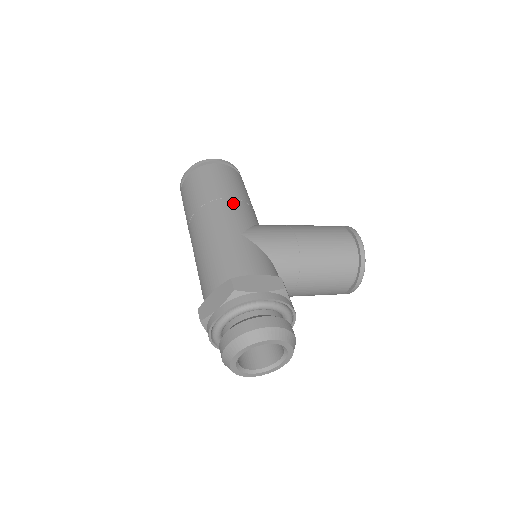
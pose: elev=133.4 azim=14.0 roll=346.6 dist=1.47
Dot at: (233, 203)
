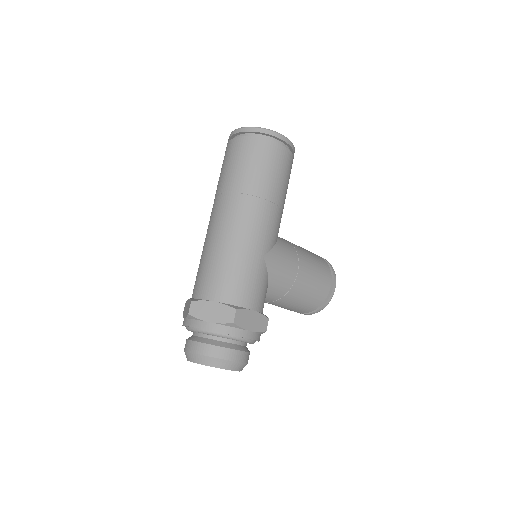
Dot at: (274, 212)
